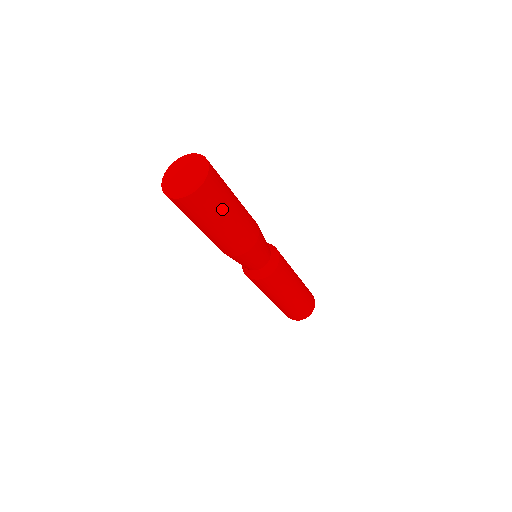
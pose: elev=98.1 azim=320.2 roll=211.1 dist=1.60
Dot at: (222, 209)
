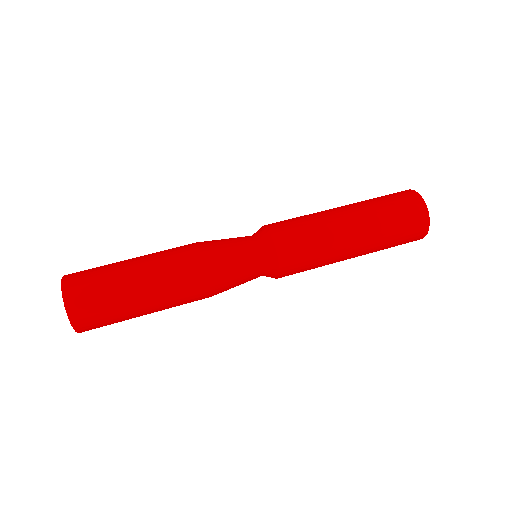
Dot at: (120, 306)
